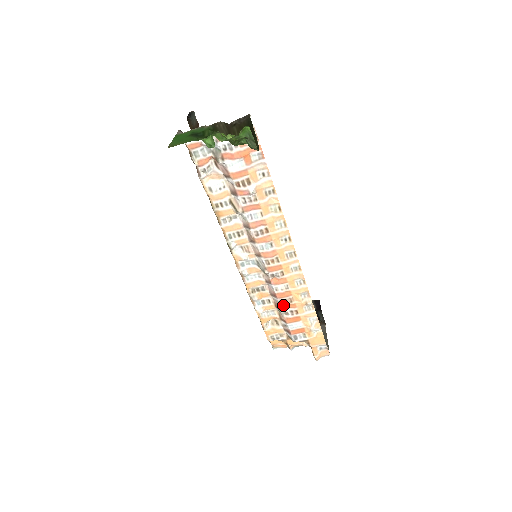
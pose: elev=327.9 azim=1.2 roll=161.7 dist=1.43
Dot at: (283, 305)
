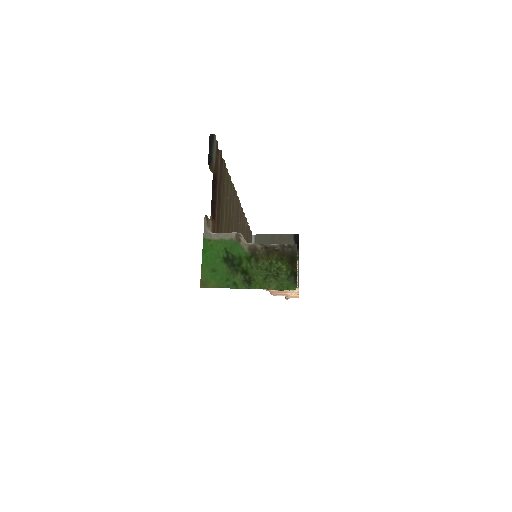
Dot at: occluded
